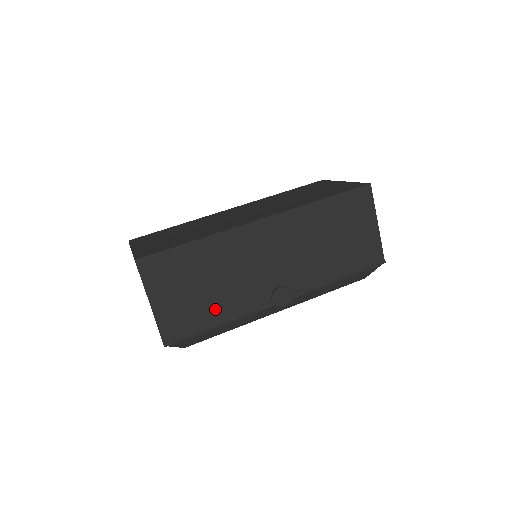
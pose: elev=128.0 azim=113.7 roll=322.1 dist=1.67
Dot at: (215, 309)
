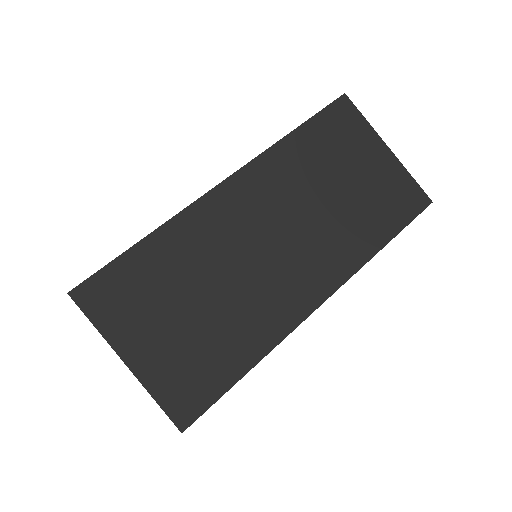
Dot at: occluded
